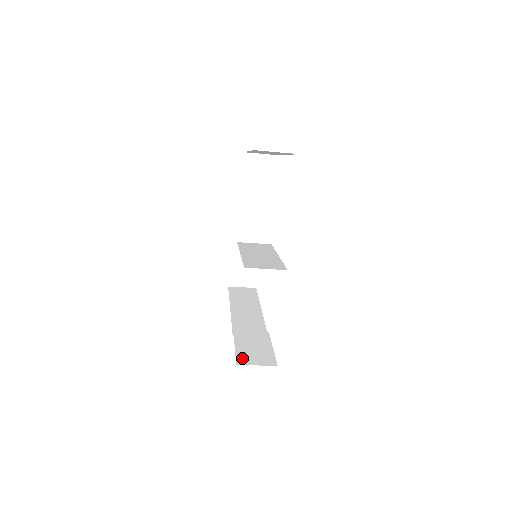
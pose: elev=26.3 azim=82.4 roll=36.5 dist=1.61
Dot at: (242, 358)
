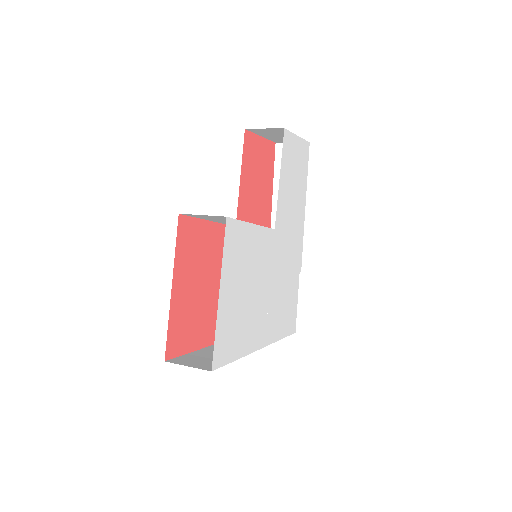
Dot at: occluded
